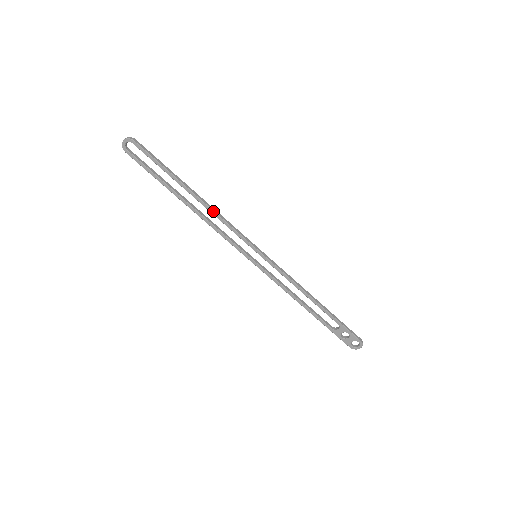
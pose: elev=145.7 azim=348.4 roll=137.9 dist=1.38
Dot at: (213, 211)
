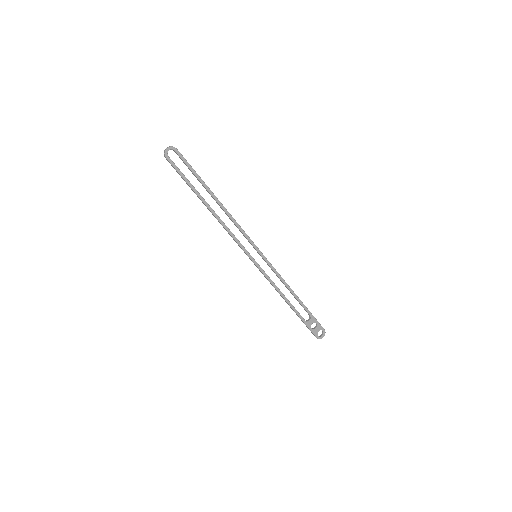
Dot at: (230, 214)
